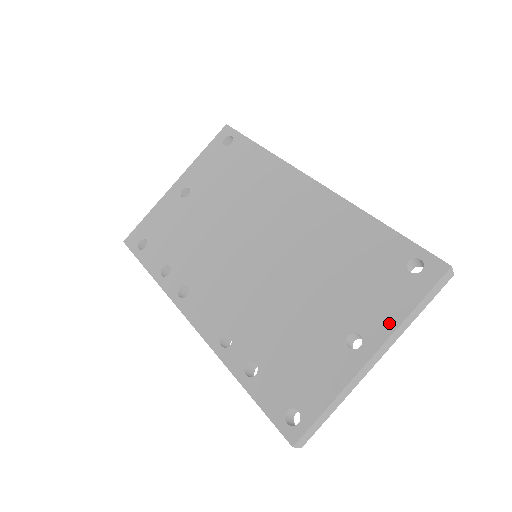
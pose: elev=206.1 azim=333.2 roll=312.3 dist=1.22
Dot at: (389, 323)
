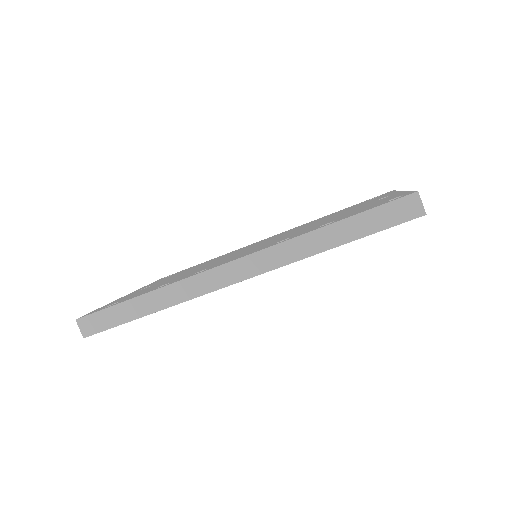
Dot at: (392, 193)
